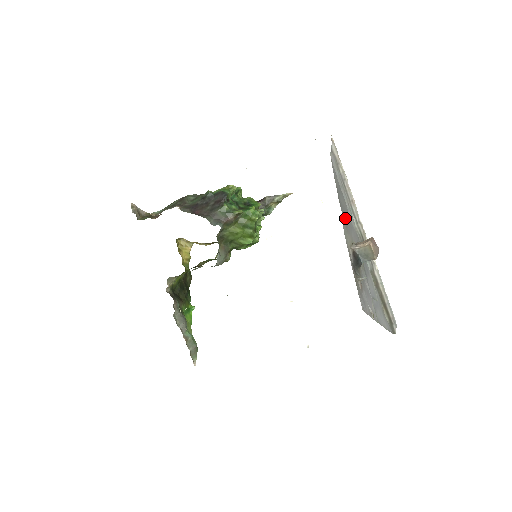
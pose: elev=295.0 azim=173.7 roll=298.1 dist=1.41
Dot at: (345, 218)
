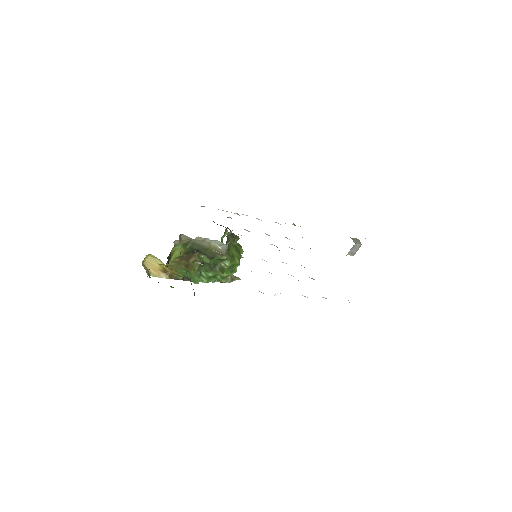
Dot at: occluded
